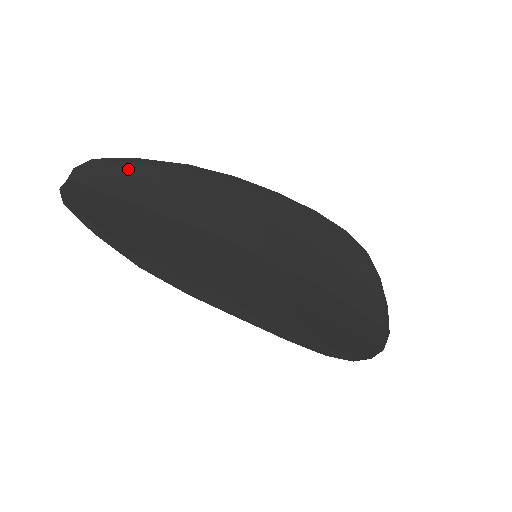
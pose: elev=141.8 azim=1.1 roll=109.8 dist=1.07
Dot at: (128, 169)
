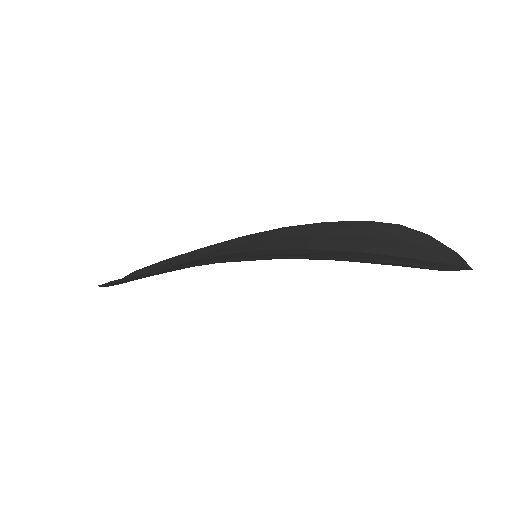
Dot at: (157, 264)
